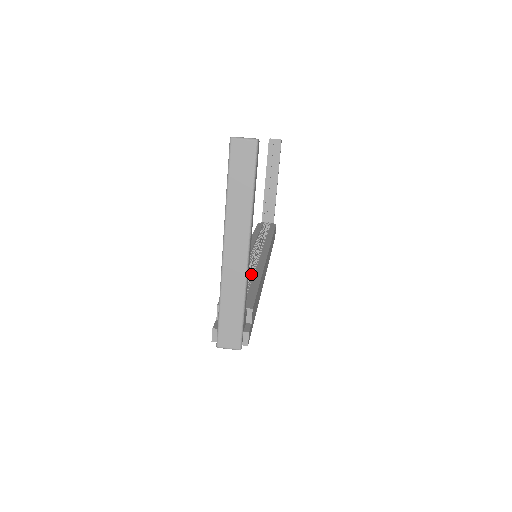
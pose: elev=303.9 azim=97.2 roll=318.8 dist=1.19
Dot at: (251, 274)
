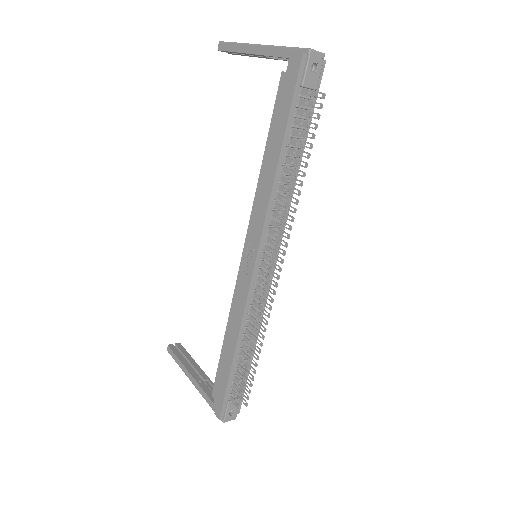
Dot at: occluded
